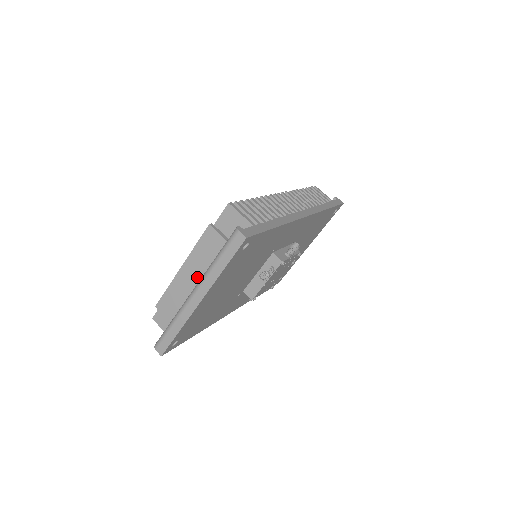
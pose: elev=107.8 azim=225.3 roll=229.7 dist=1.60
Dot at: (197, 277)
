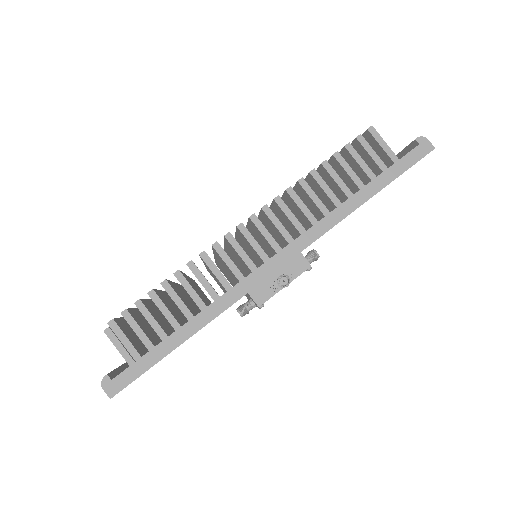
Dot at: occluded
